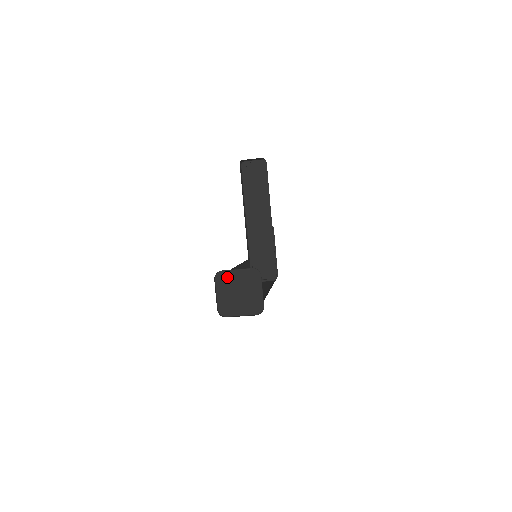
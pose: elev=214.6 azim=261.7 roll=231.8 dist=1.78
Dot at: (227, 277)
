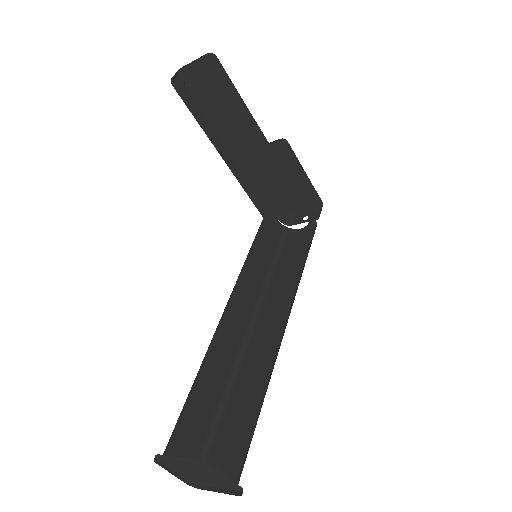
Dot at: (171, 460)
